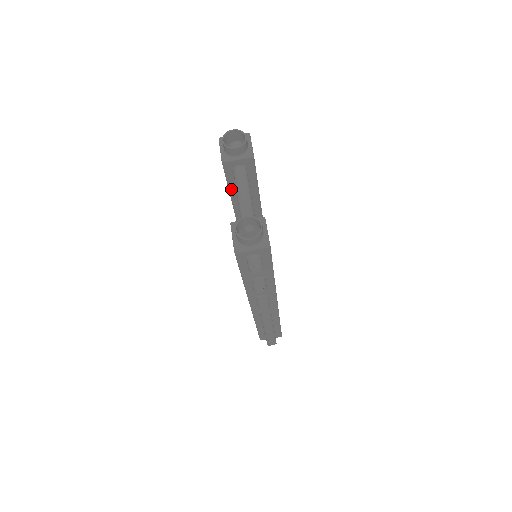
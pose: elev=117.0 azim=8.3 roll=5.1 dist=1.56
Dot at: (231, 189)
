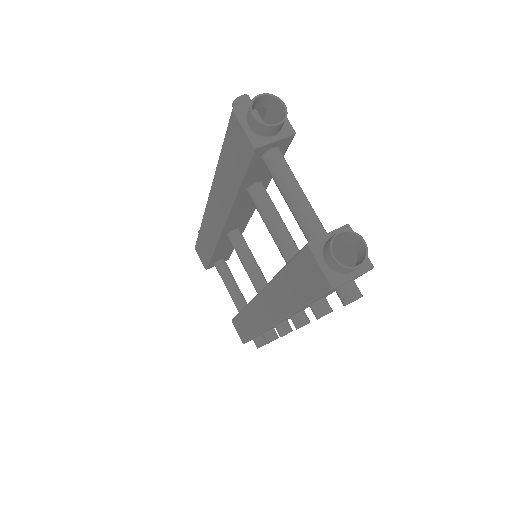
Dot at: (244, 181)
